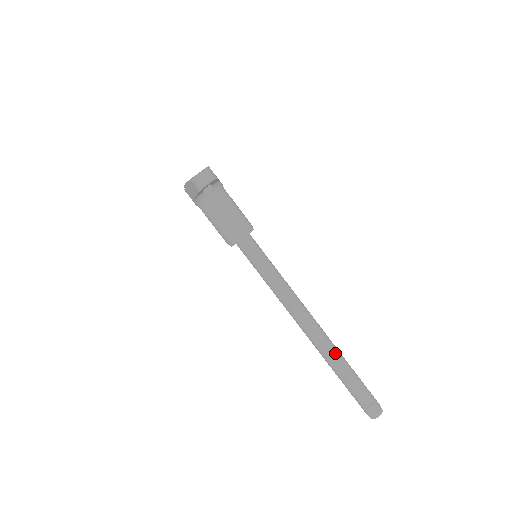
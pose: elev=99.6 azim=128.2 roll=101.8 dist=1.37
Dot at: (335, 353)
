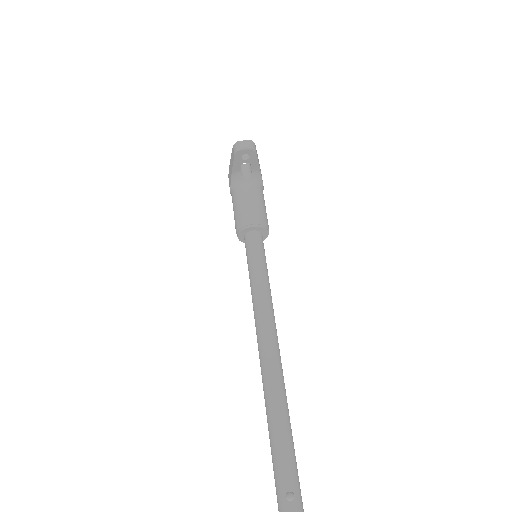
Dot at: (280, 395)
